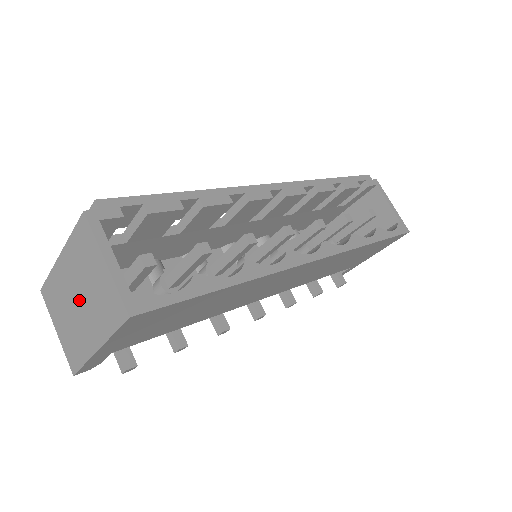
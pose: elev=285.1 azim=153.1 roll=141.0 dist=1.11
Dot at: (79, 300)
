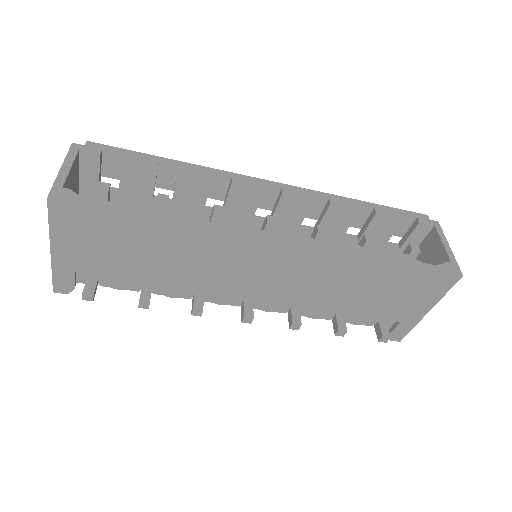
Dot at: occluded
